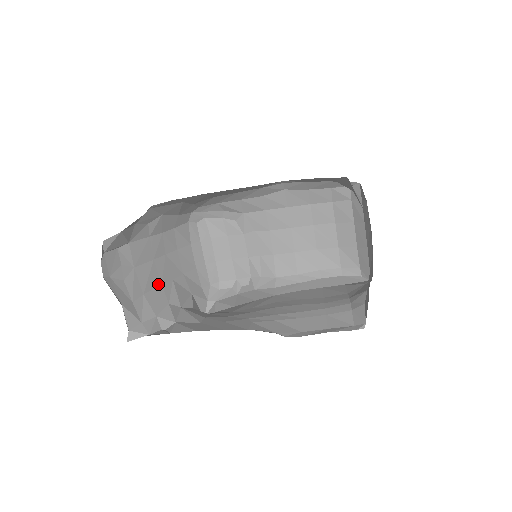
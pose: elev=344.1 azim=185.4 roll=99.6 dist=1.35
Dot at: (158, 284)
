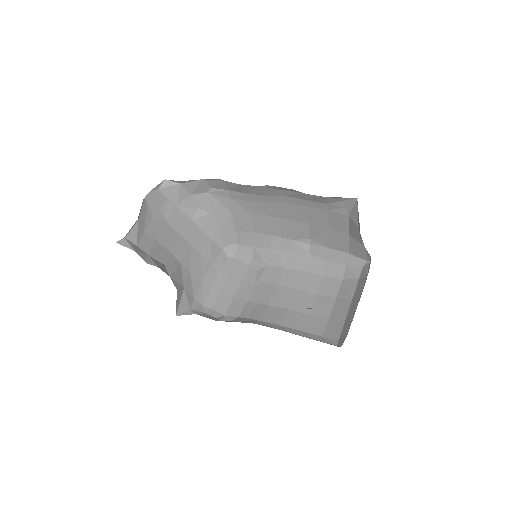
Dot at: (169, 250)
